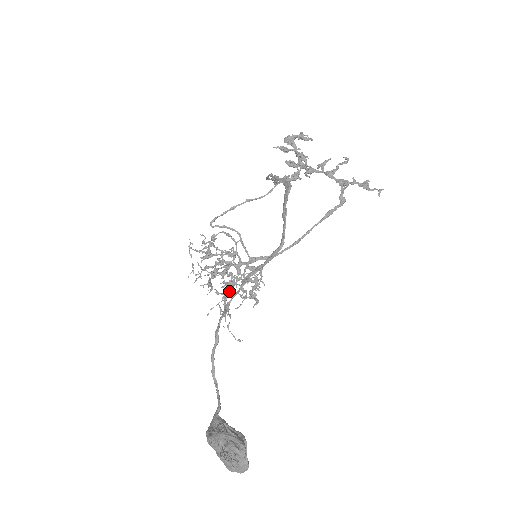
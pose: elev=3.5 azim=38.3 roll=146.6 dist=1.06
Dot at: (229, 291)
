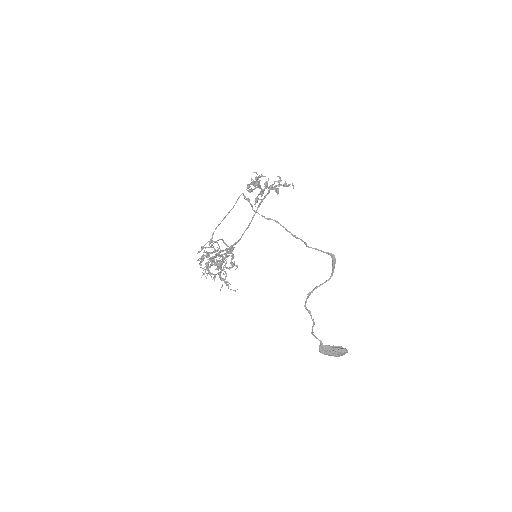
Dot at: occluded
